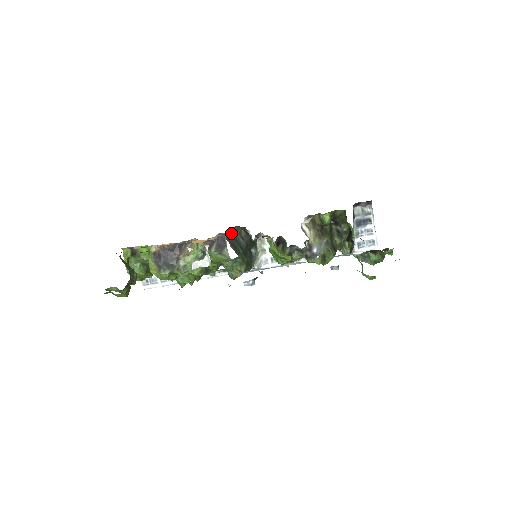
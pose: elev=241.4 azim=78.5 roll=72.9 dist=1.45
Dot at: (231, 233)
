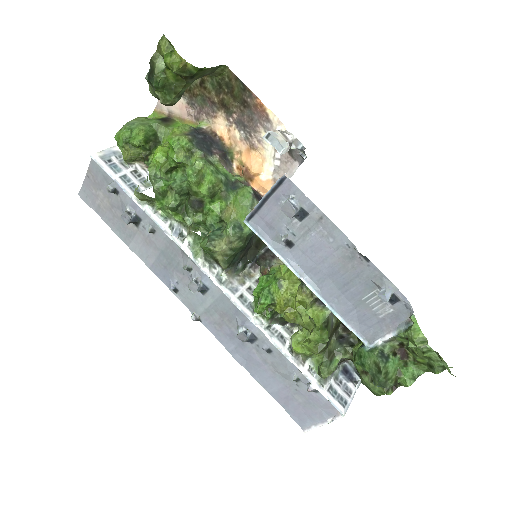
Dot at: occluded
